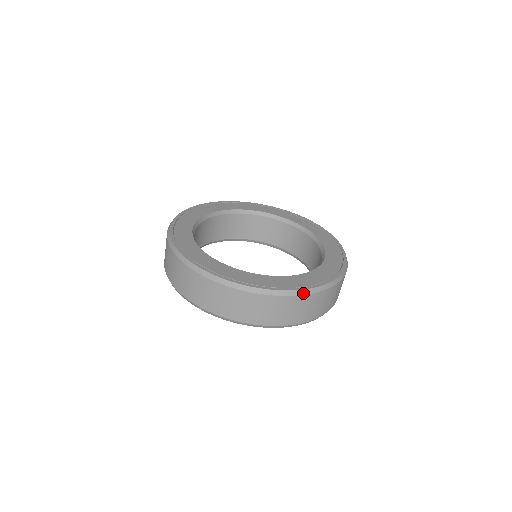
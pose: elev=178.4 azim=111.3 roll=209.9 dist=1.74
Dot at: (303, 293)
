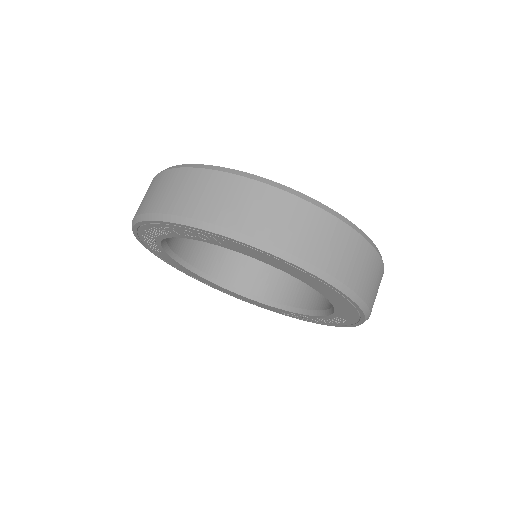
Dot at: (359, 232)
